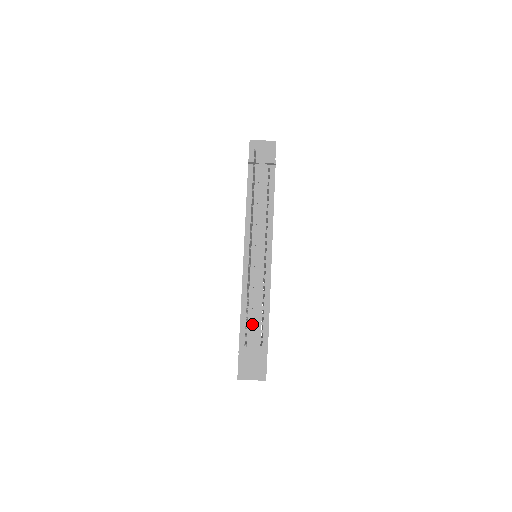
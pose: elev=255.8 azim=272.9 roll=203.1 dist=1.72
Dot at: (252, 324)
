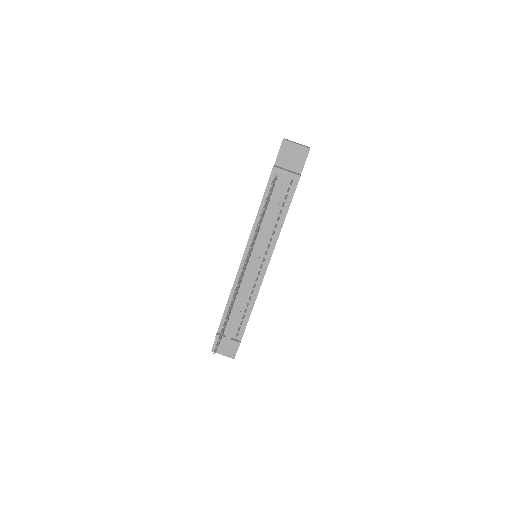
Dot at: (233, 319)
